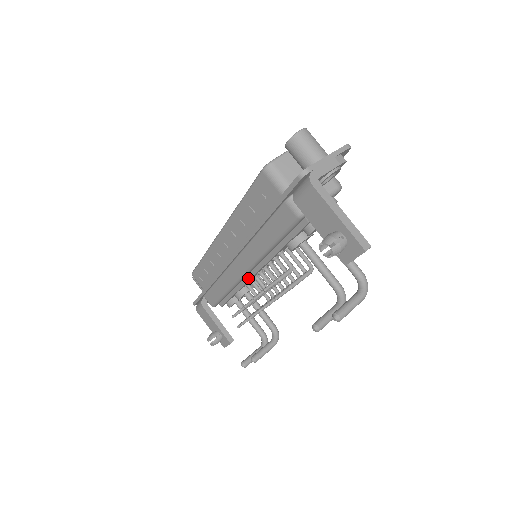
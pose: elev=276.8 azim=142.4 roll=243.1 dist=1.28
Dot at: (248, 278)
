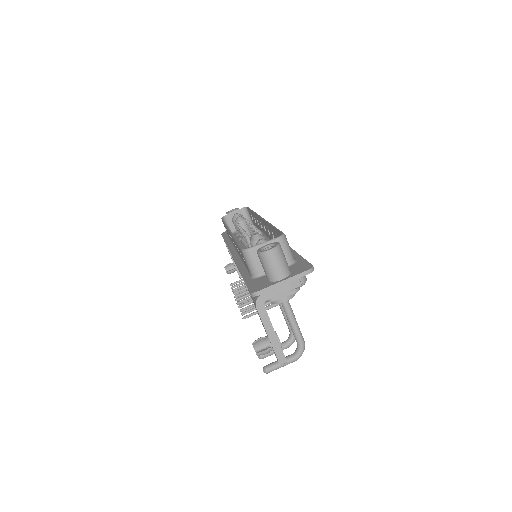
Dot at: occluded
